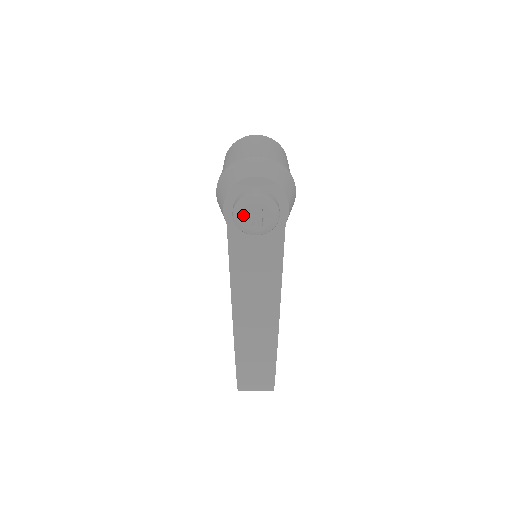
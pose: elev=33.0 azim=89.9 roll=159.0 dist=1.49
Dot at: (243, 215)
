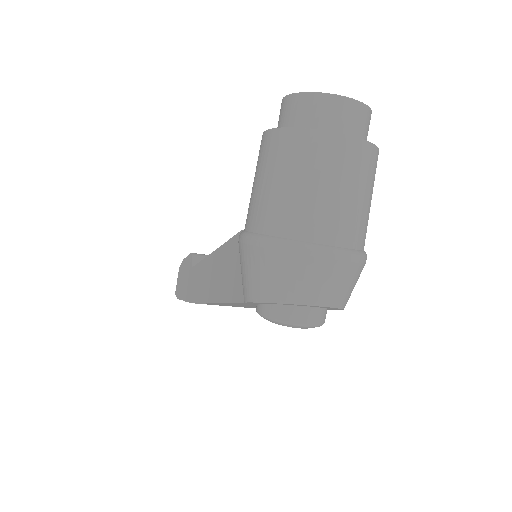
Dot at: occluded
